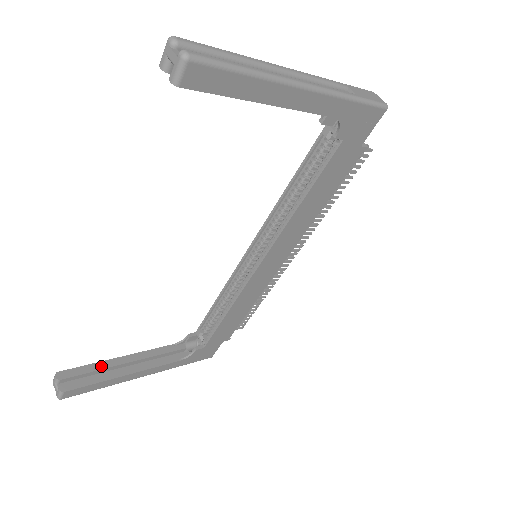
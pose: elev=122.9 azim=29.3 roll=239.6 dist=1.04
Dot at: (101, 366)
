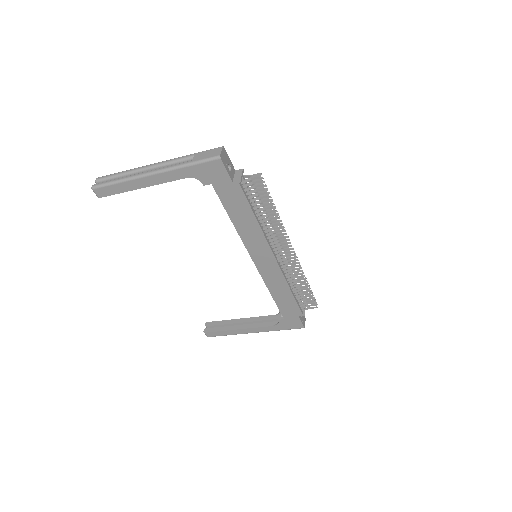
Dot at: (227, 322)
